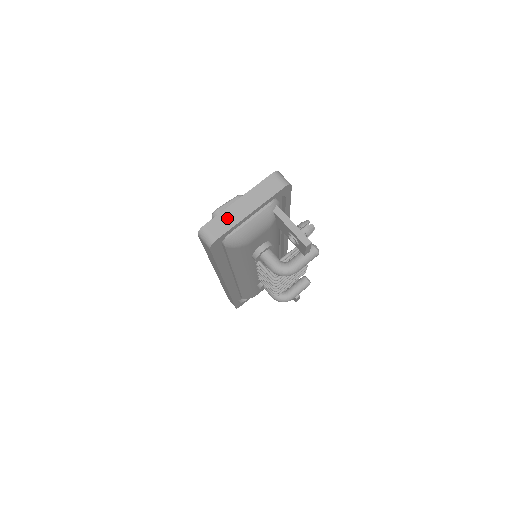
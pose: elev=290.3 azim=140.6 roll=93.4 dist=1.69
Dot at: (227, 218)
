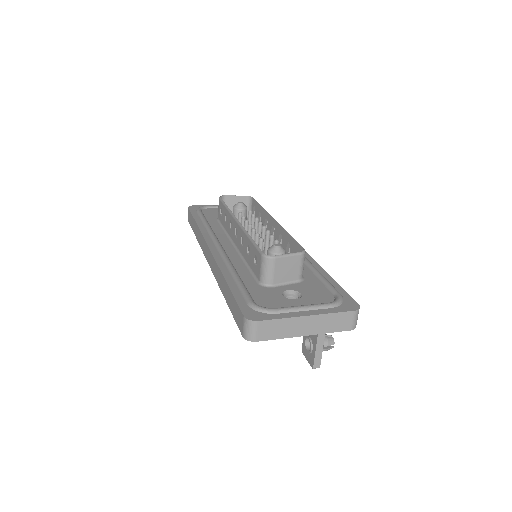
Dot at: (283, 327)
